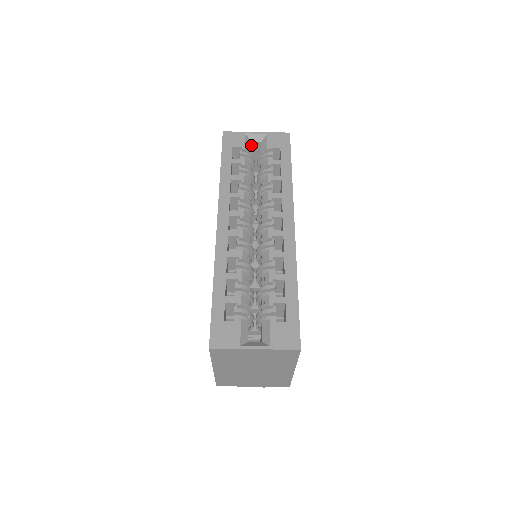
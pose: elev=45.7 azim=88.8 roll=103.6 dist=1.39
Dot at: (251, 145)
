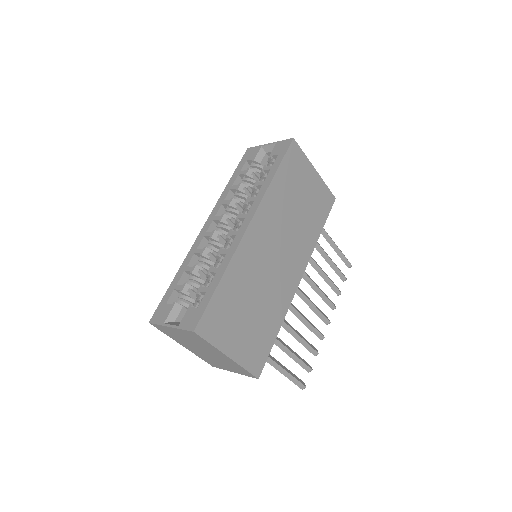
Dot at: (268, 156)
